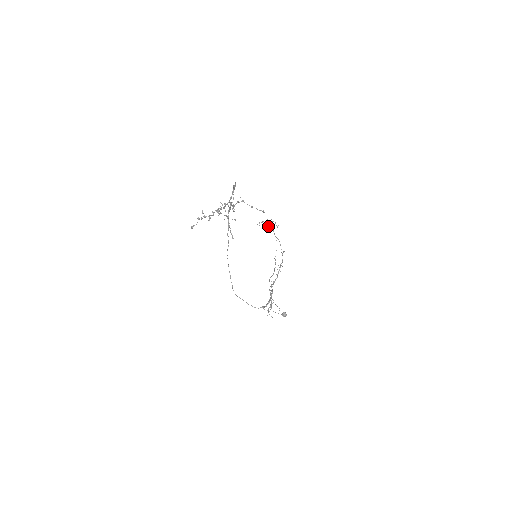
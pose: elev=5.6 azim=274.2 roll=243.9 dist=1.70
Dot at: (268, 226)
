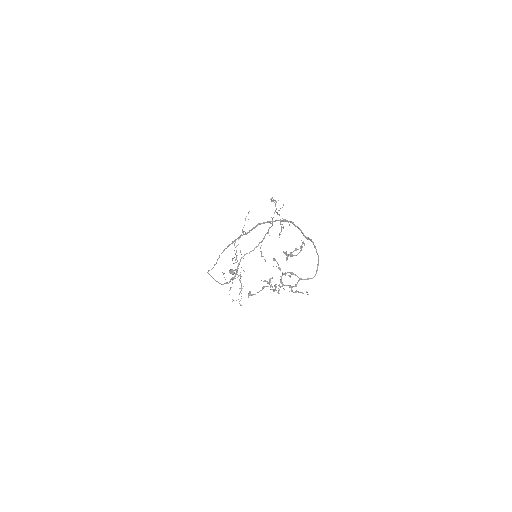
Dot at: occluded
